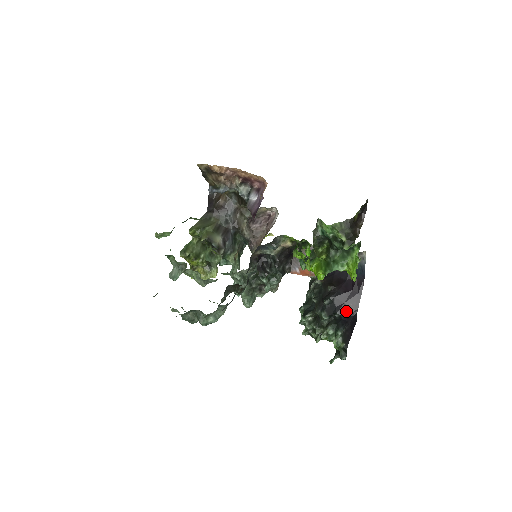
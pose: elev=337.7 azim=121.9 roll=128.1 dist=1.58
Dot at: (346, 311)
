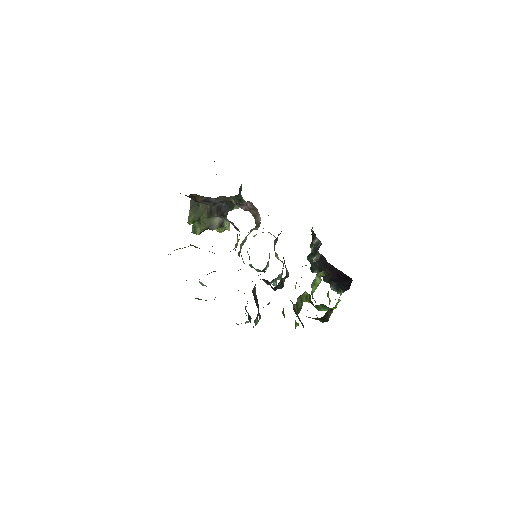
Dot at: (342, 282)
